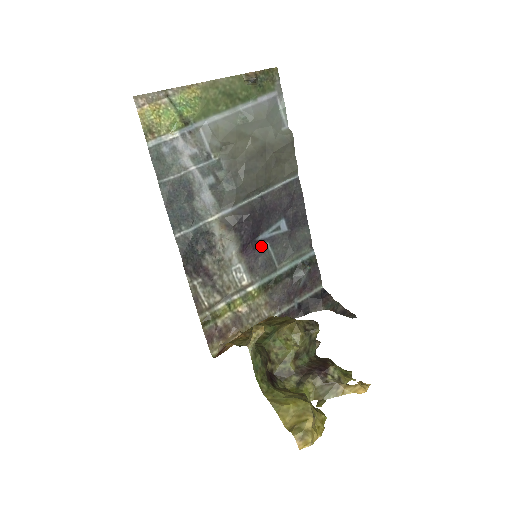
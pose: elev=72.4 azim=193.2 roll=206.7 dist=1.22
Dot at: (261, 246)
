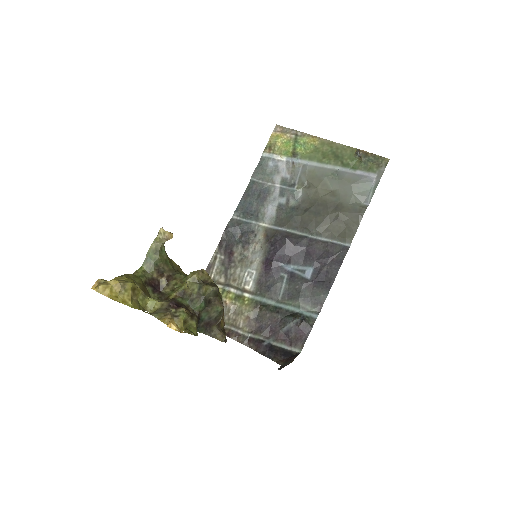
Dot at: (280, 272)
